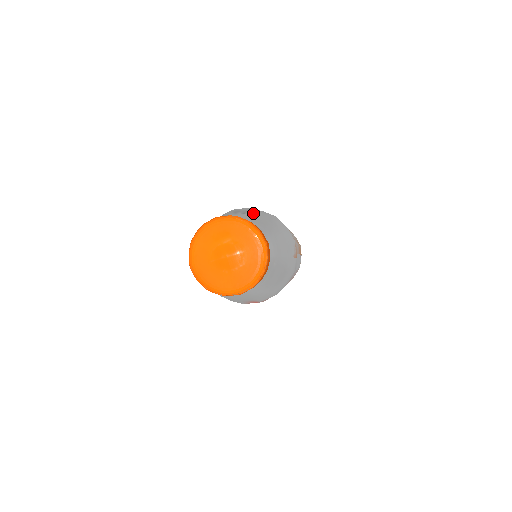
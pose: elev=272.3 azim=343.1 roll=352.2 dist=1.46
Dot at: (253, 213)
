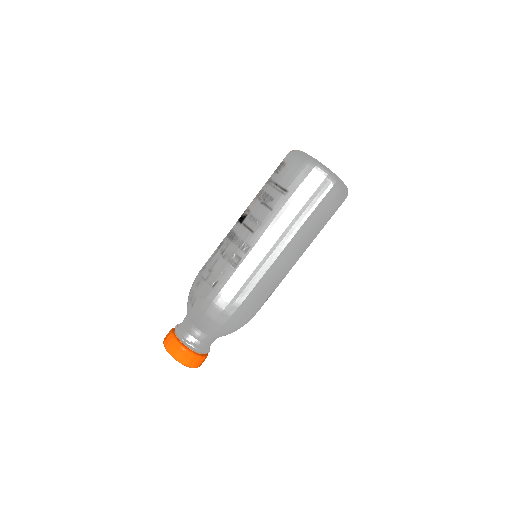
Dot at: (196, 307)
